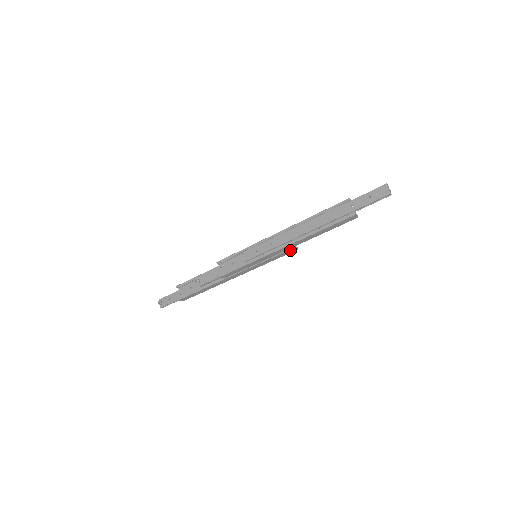
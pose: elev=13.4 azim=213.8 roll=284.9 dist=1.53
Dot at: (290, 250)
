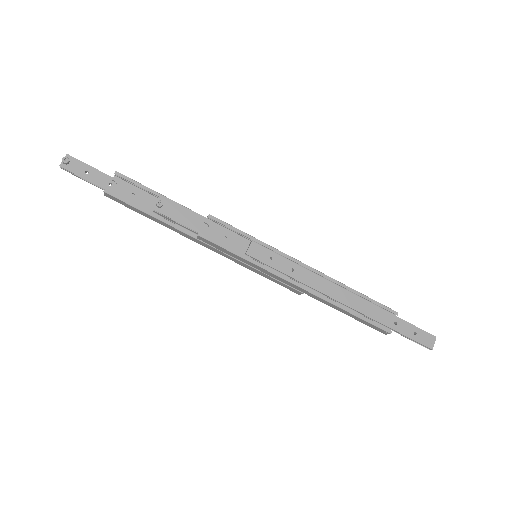
Dot at: (295, 290)
